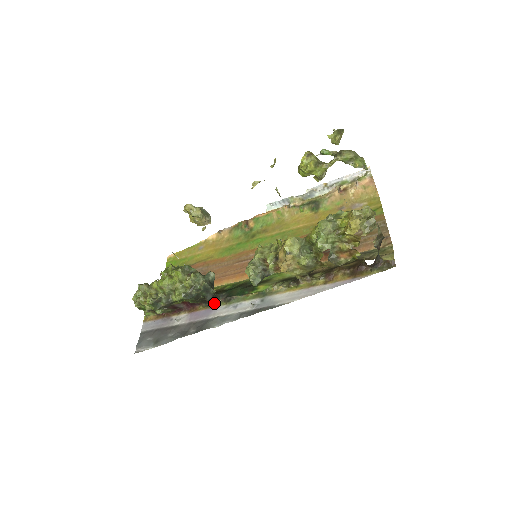
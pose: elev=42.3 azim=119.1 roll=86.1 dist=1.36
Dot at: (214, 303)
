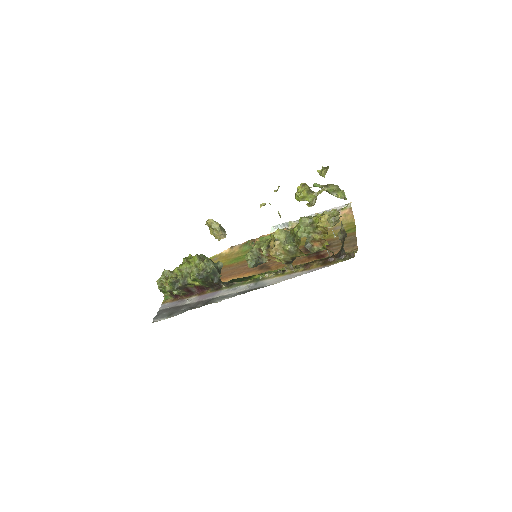
Dot at: (219, 288)
